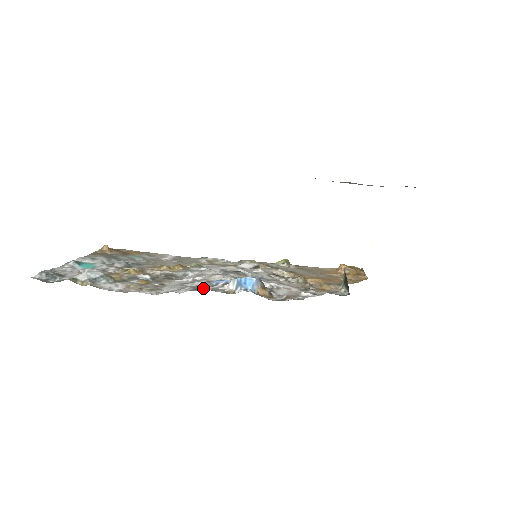
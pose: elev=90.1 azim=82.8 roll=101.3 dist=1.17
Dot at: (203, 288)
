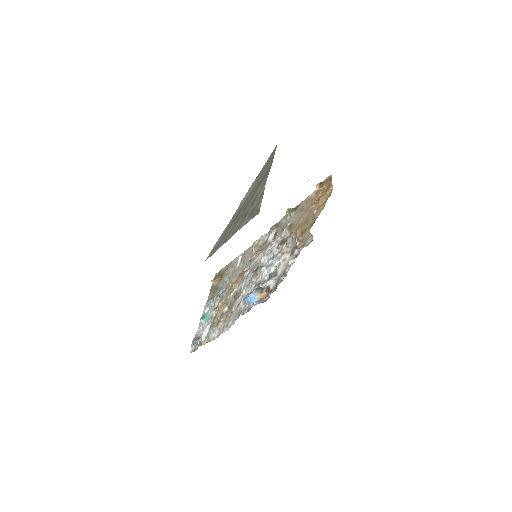
Dot at: (242, 310)
